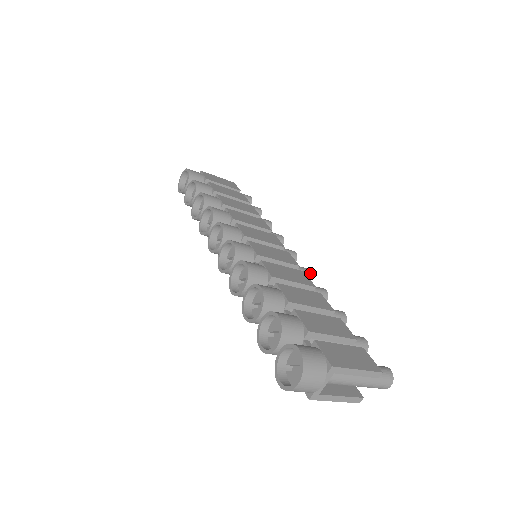
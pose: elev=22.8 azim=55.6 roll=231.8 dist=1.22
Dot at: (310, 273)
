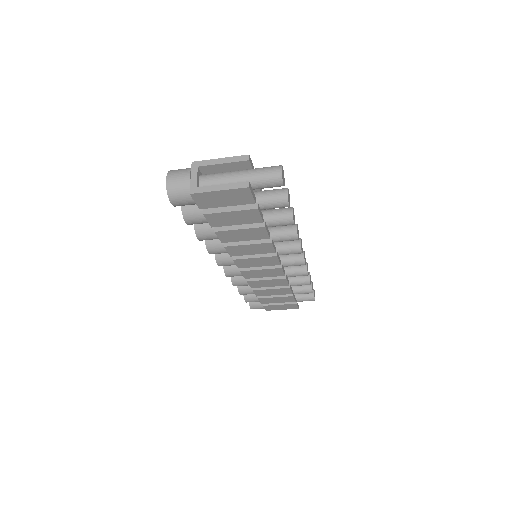
Dot at: (299, 238)
